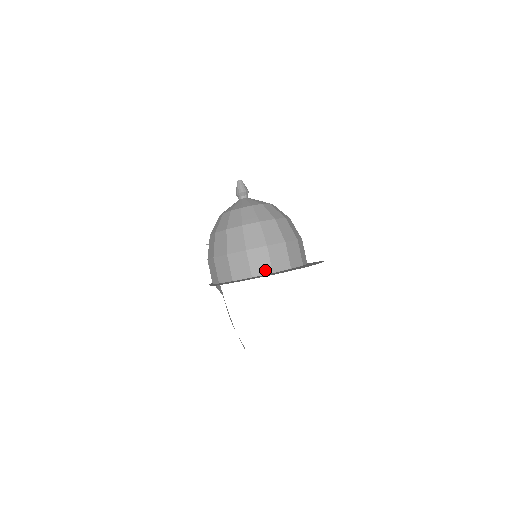
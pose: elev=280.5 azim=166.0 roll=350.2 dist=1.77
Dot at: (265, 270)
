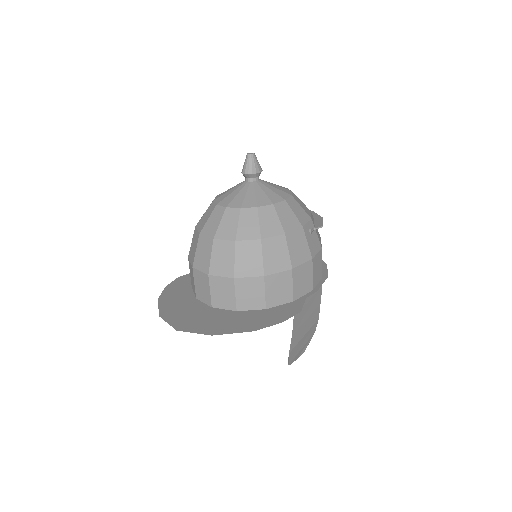
Dot at: (206, 299)
